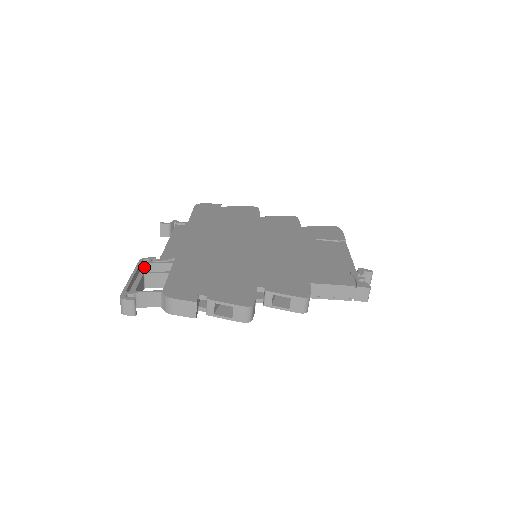
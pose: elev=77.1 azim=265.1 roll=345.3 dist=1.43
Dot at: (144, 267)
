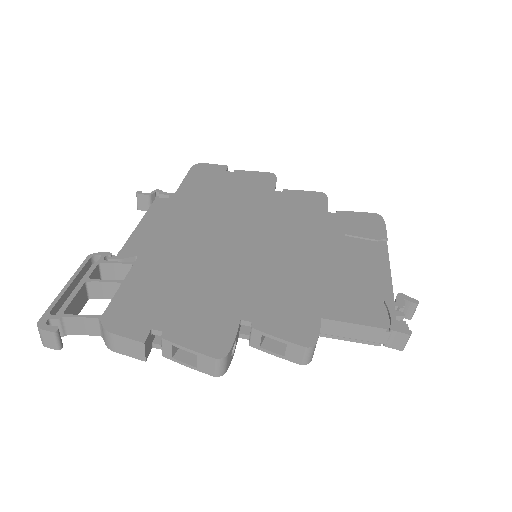
Dot at: (90, 270)
